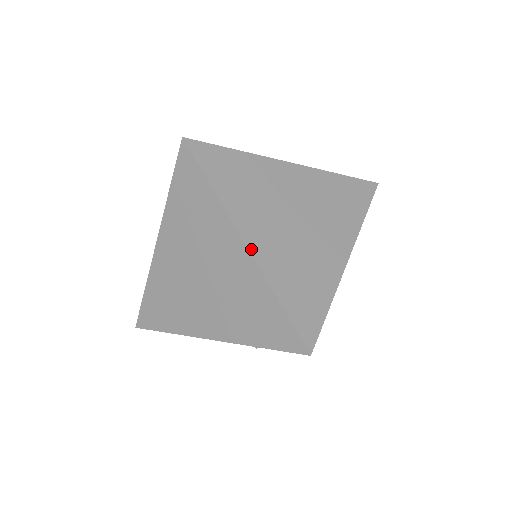
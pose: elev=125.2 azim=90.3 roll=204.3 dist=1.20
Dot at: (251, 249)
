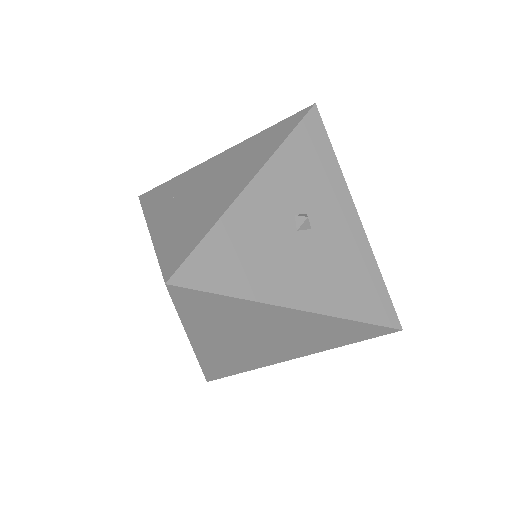
Dot at: (195, 348)
